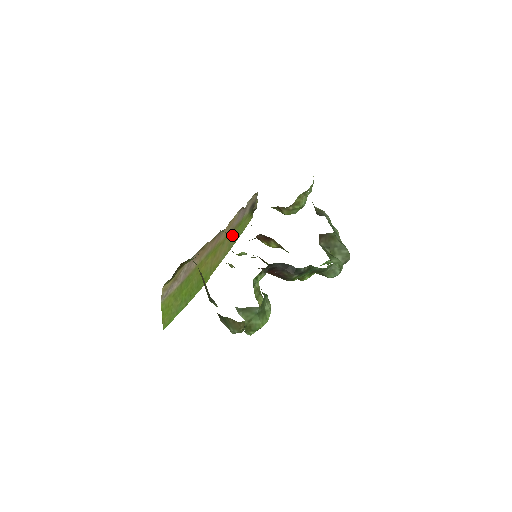
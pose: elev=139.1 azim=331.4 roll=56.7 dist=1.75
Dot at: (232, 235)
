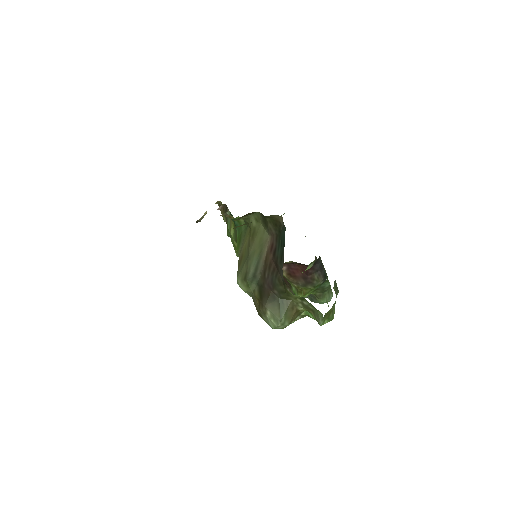
Dot at: occluded
